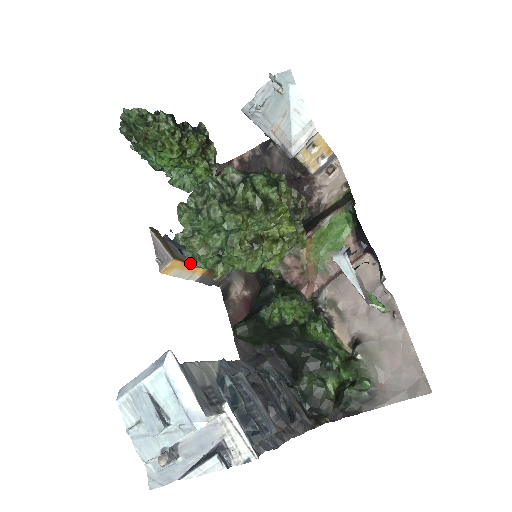
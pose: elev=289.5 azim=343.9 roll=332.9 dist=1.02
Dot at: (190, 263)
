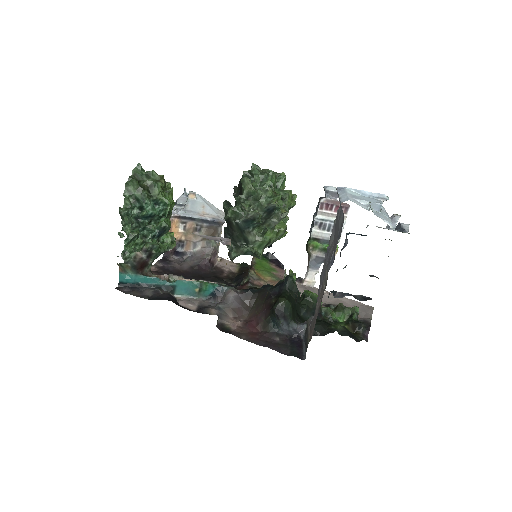
Dot at: occluded
